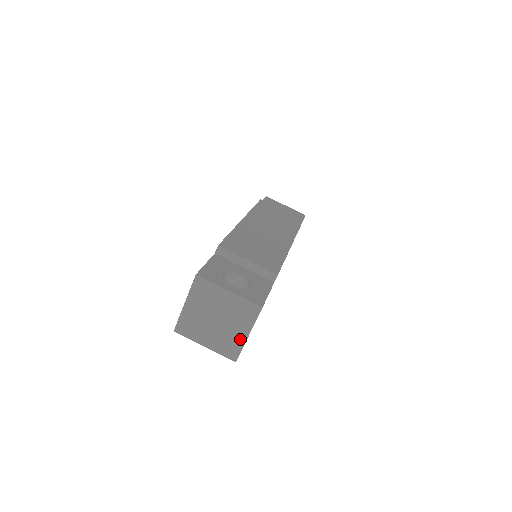
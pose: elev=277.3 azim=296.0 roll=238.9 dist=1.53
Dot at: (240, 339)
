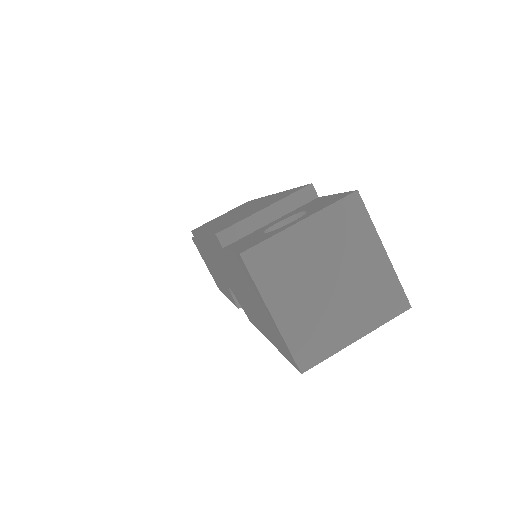
Dot at: (381, 269)
